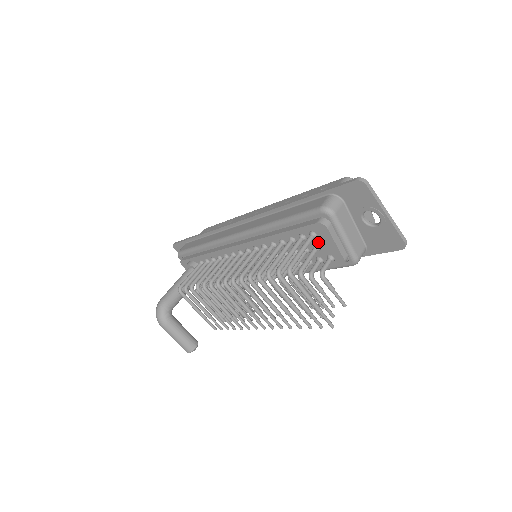
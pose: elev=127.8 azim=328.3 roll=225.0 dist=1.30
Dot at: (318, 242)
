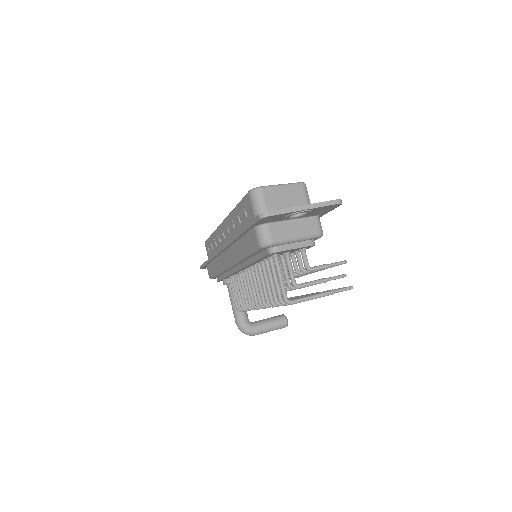
Dot at: (283, 253)
